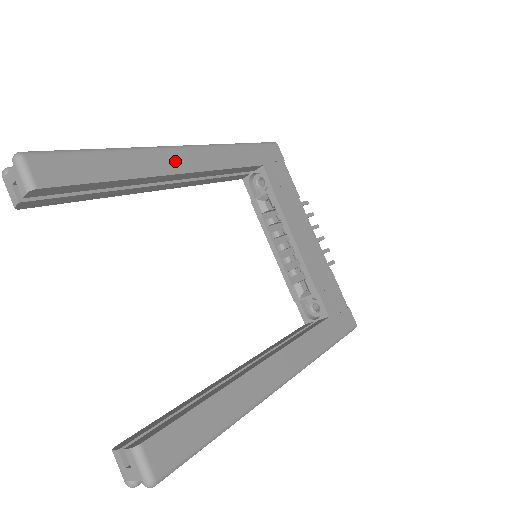
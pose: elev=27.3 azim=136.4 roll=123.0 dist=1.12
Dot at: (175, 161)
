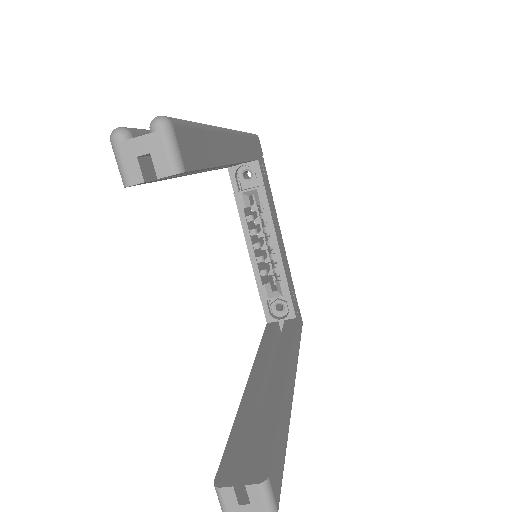
Dot at: (231, 148)
